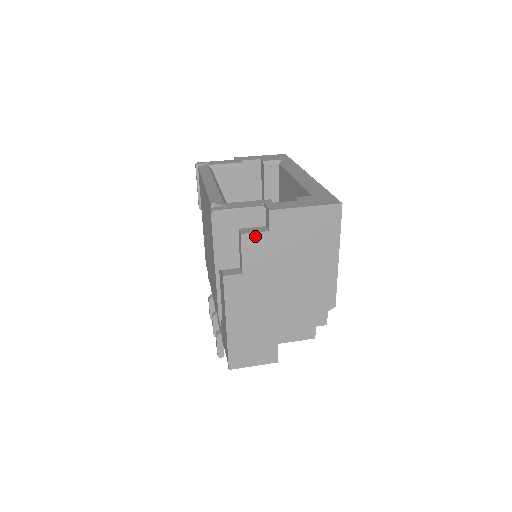
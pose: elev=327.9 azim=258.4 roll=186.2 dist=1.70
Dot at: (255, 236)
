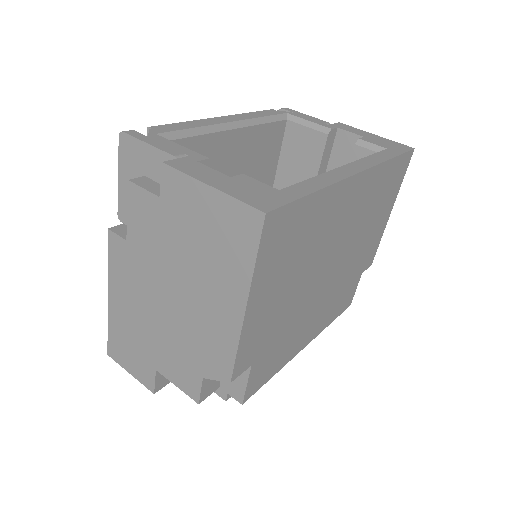
Dot at: (143, 194)
